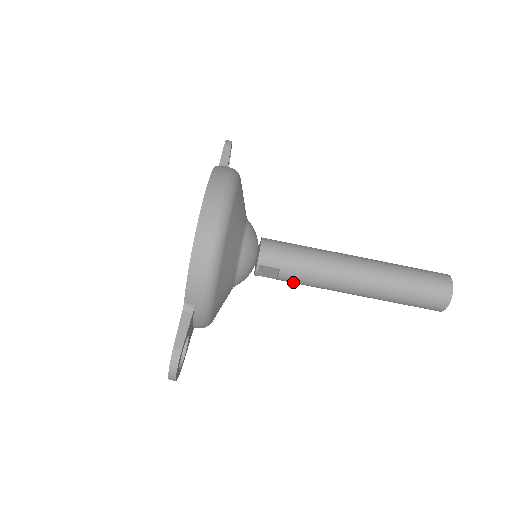
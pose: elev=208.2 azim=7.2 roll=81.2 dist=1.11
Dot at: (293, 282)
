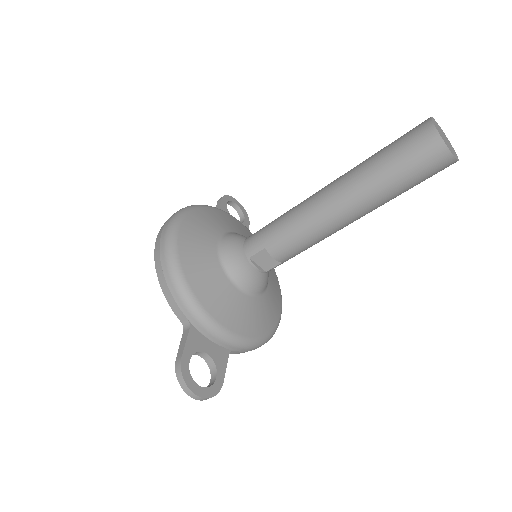
Dot at: (290, 252)
